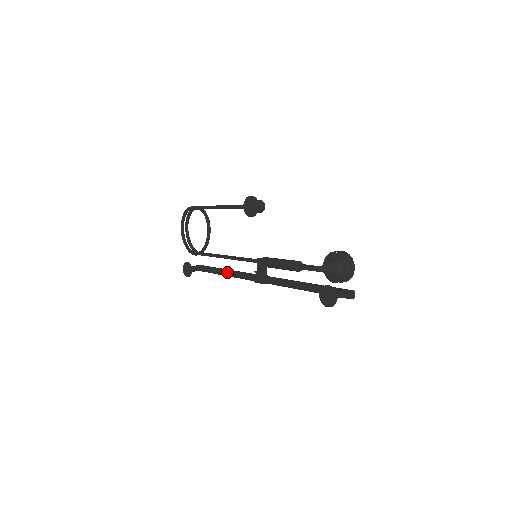
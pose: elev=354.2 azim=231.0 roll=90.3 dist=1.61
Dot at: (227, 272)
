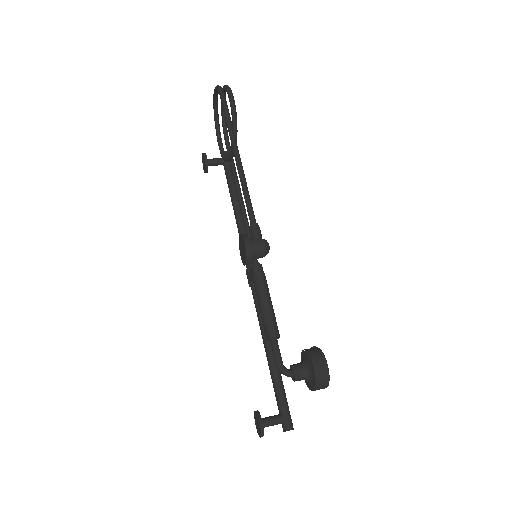
Dot at: (236, 218)
